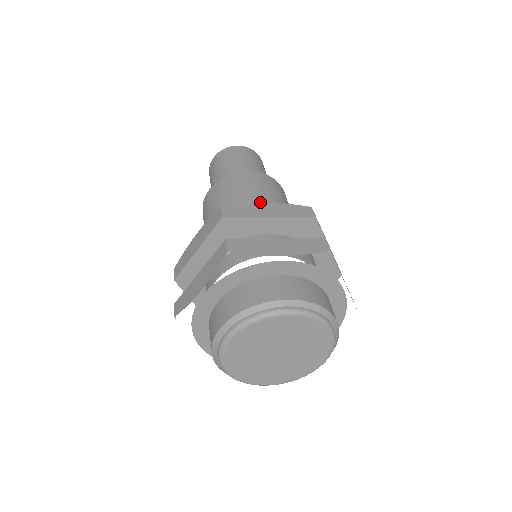
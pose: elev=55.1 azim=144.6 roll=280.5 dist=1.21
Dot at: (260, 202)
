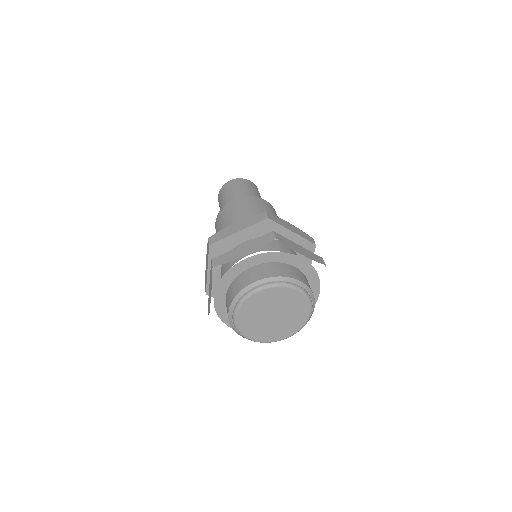
Dot at: occluded
